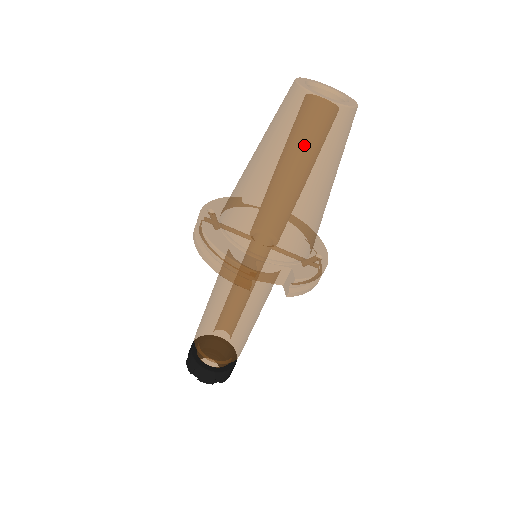
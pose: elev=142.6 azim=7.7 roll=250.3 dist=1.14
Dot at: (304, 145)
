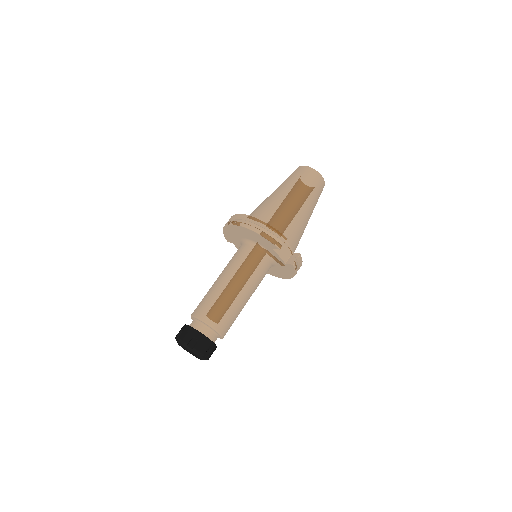
Dot at: (309, 188)
